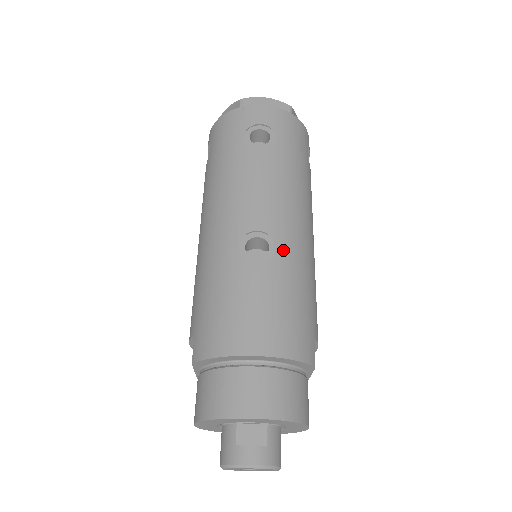
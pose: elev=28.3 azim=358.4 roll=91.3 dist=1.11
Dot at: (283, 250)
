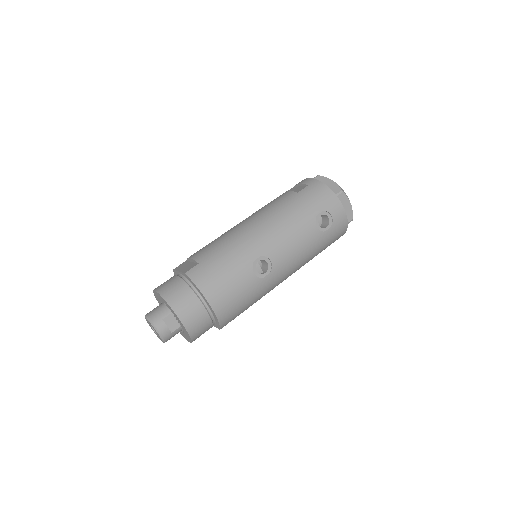
Dot at: (268, 279)
